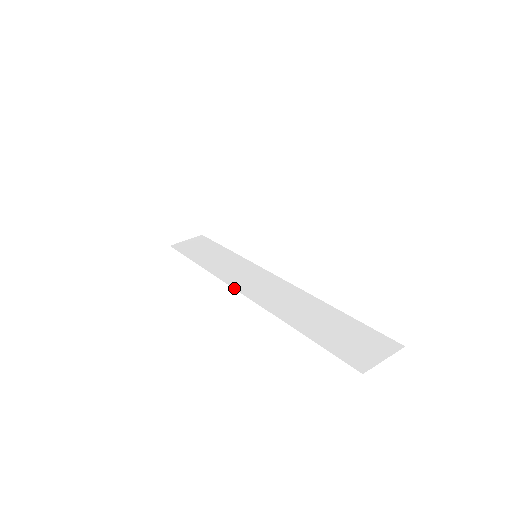
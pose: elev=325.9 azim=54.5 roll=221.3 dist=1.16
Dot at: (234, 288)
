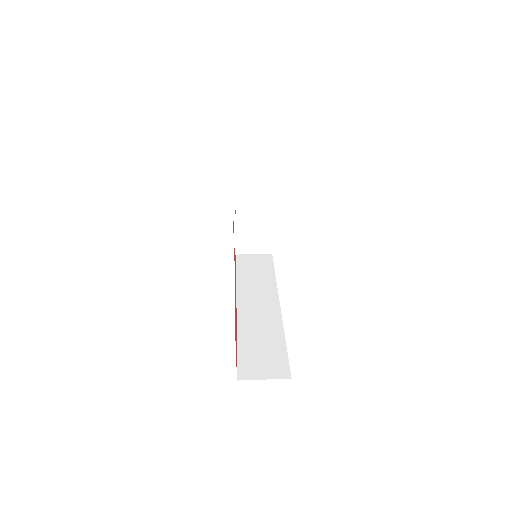
Dot at: (236, 275)
